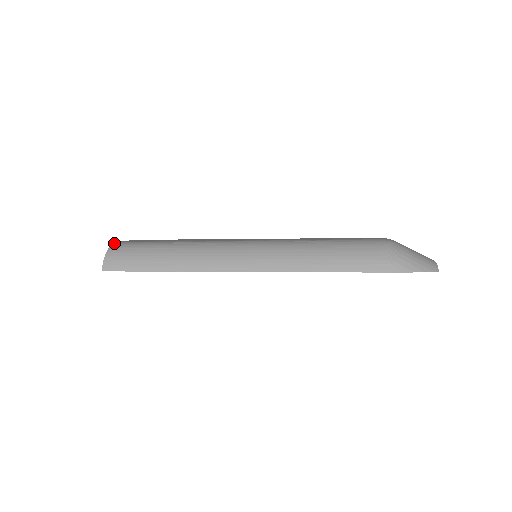
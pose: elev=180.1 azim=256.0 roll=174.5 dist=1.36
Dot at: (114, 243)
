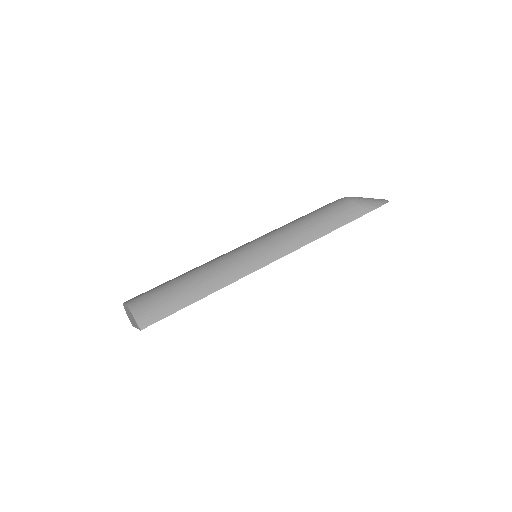
Dot at: (127, 303)
